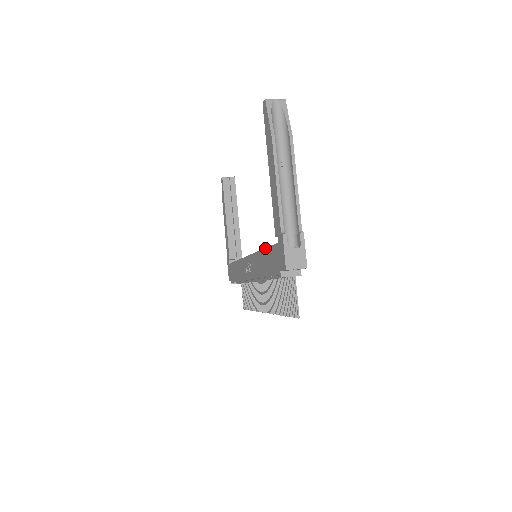
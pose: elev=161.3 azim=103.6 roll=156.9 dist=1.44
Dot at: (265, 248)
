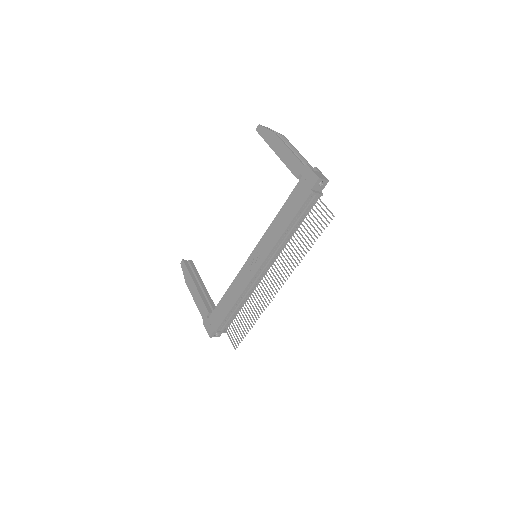
Dot at: (283, 205)
